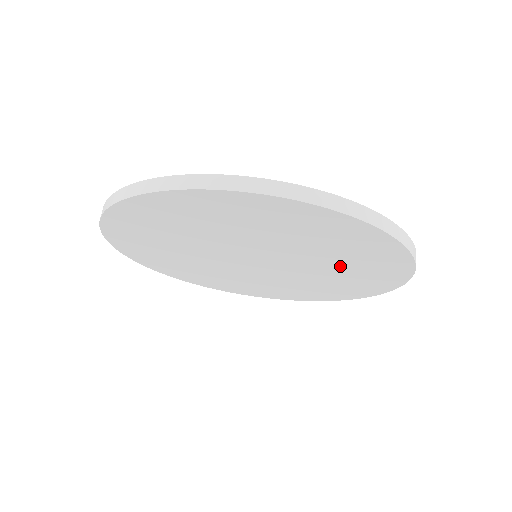
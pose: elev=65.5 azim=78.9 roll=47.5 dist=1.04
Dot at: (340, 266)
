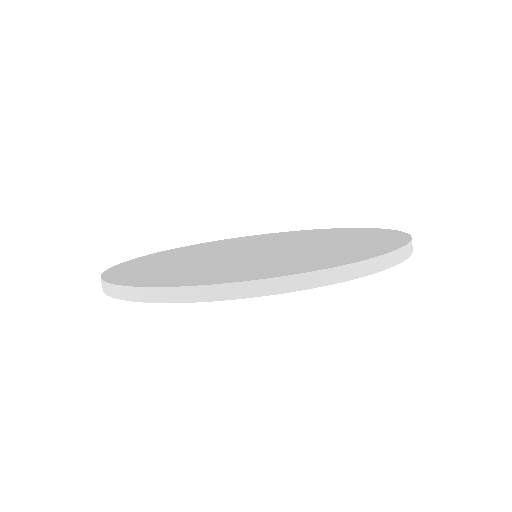
Dot at: occluded
